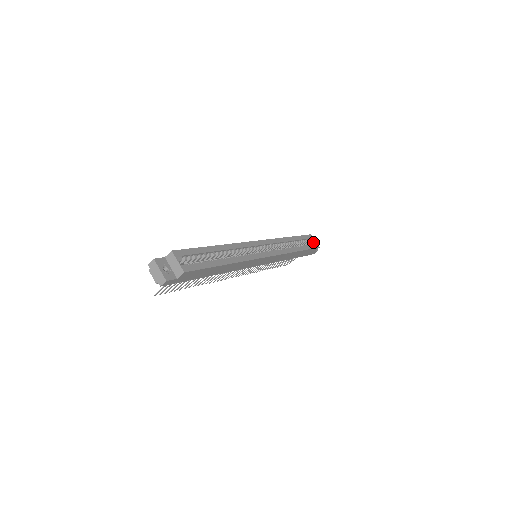
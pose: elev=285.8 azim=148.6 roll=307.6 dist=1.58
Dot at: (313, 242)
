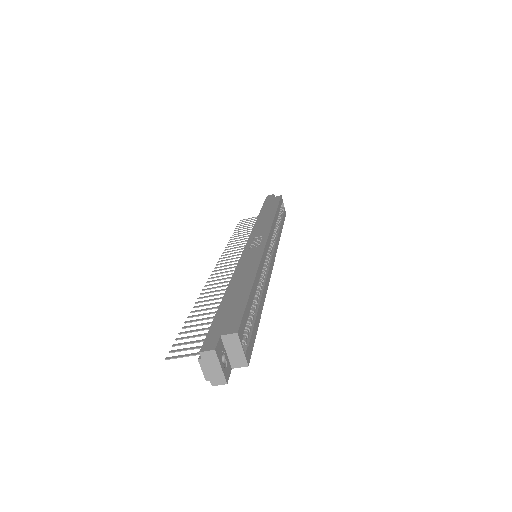
Dot at: (281, 206)
